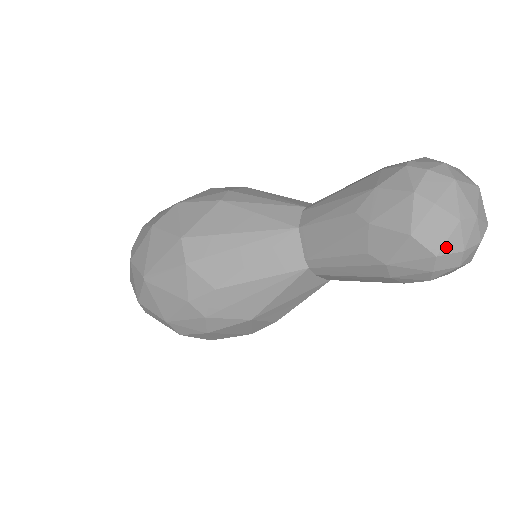
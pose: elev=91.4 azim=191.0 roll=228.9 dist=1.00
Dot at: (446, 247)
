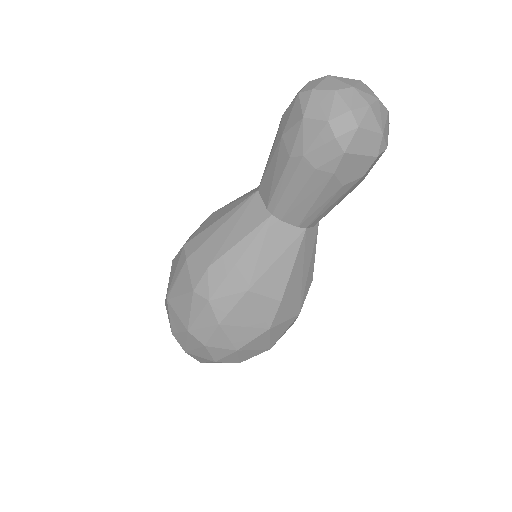
Dot at: (333, 112)
